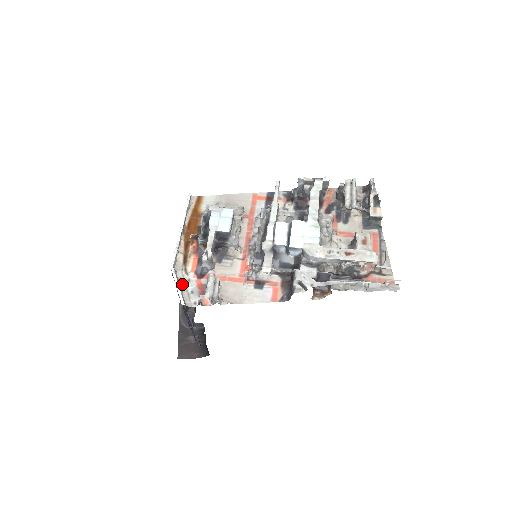
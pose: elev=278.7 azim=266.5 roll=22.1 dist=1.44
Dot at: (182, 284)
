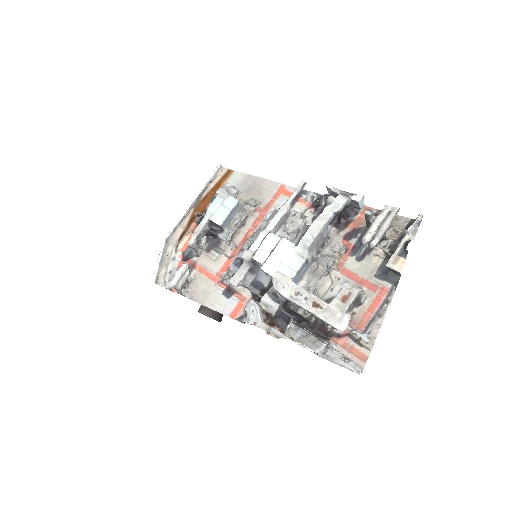
Dot at: (166, 260)
